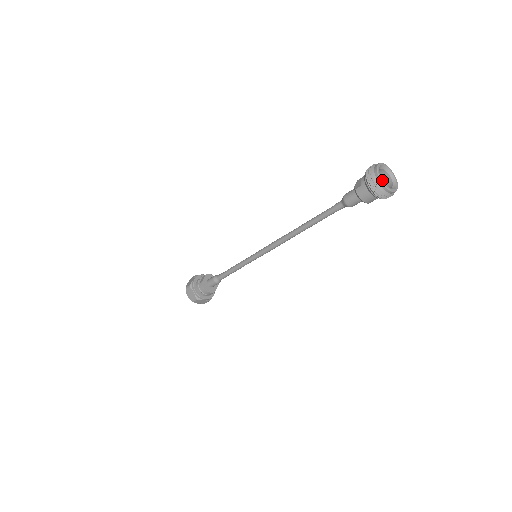
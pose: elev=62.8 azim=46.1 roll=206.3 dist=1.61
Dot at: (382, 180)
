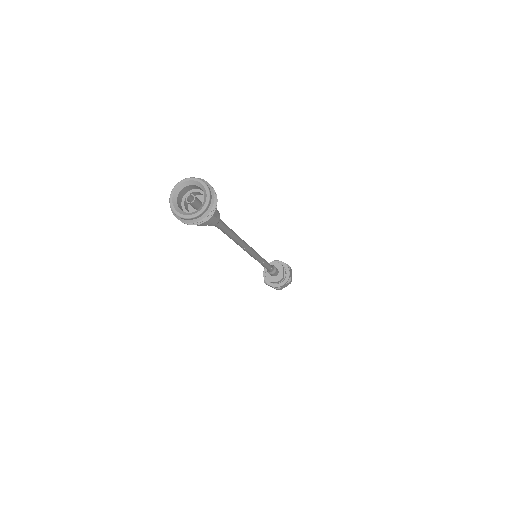
Dot at: (181, 215)
